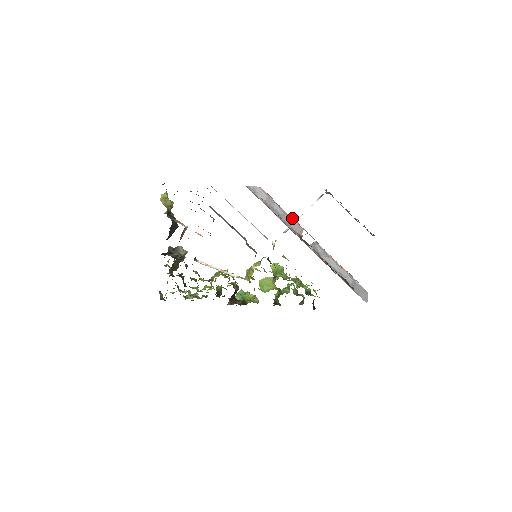
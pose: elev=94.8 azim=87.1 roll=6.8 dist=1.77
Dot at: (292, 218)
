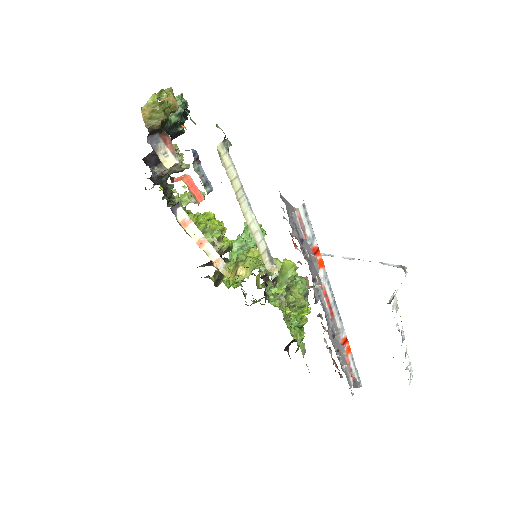
Dot at: (315, 280)
